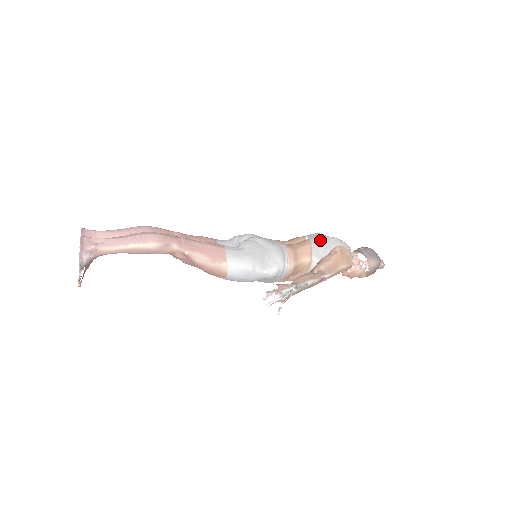
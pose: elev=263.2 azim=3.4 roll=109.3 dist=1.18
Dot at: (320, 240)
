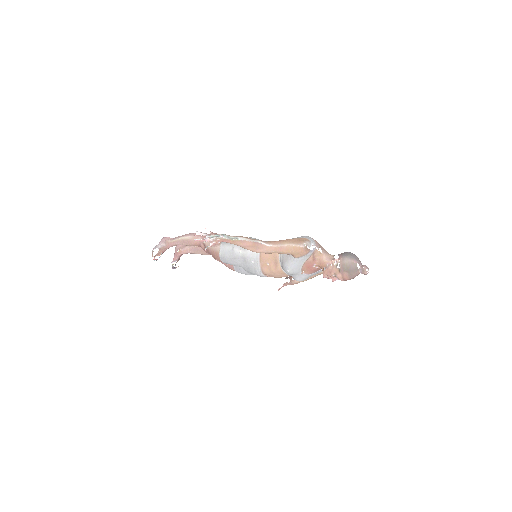
Dot at: occluded
